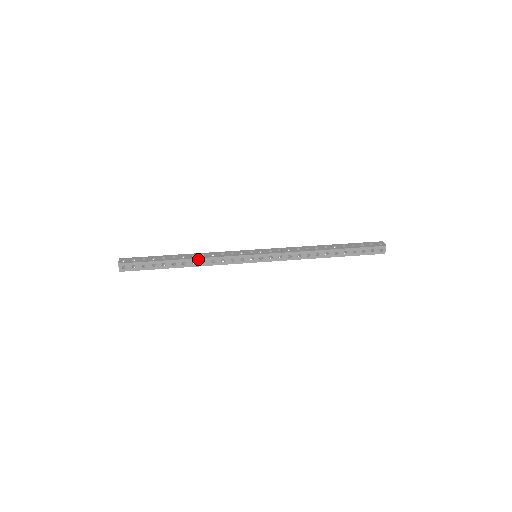
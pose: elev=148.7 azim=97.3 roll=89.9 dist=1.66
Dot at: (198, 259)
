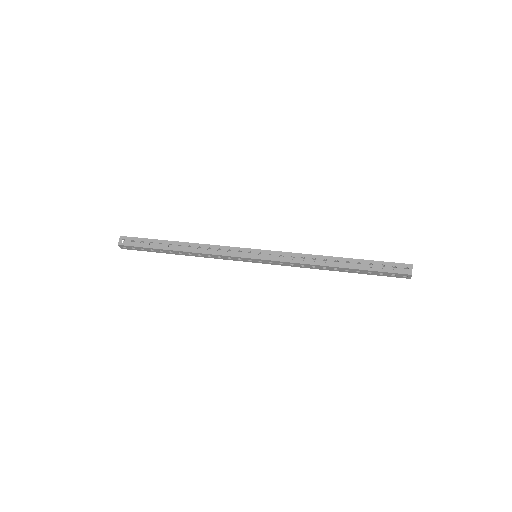
Dot at: (195, 244)
